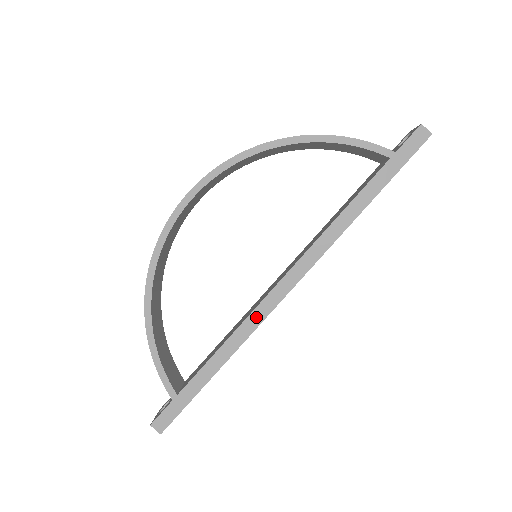
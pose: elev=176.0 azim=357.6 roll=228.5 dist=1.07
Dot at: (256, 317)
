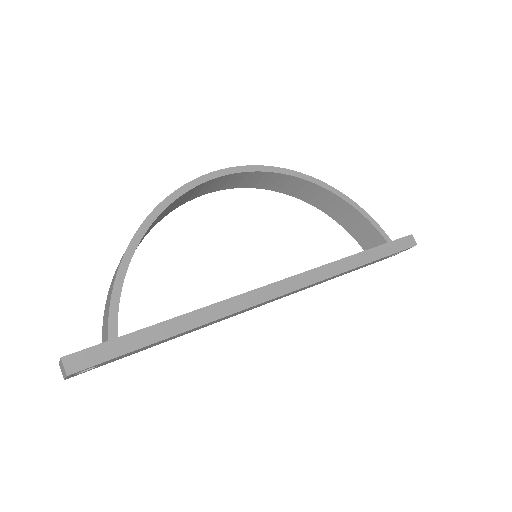
Dot at: (241, 301)
